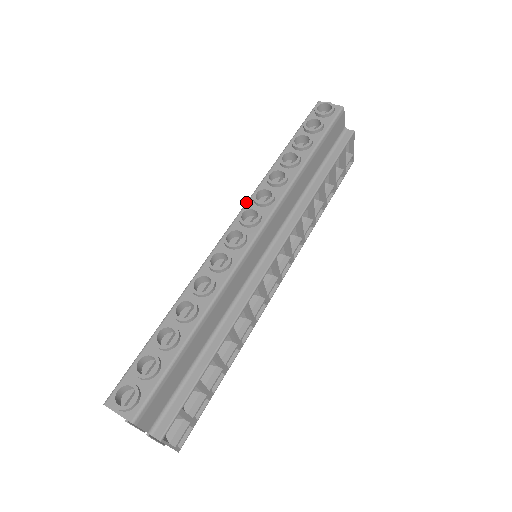
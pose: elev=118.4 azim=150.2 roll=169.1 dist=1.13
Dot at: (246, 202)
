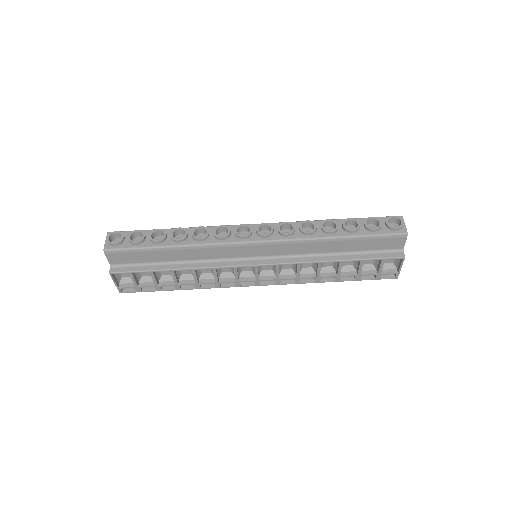
Dot at: occluded
